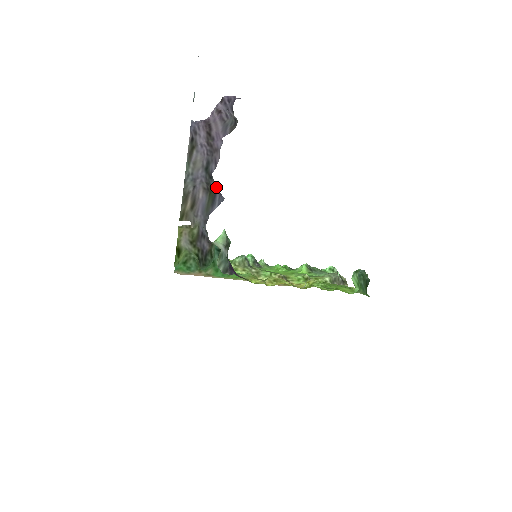
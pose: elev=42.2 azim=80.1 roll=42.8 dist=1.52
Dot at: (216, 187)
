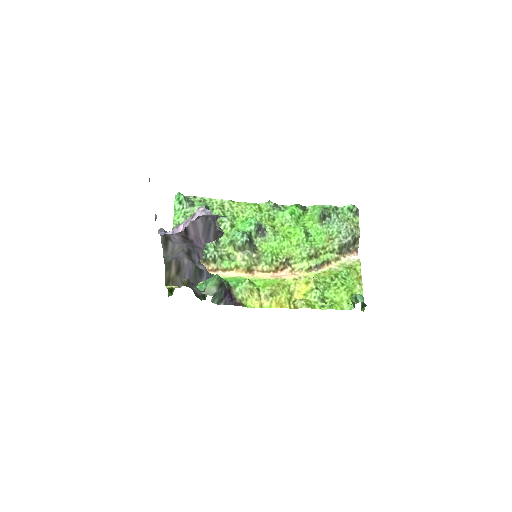
Dot at: (202, 267)
